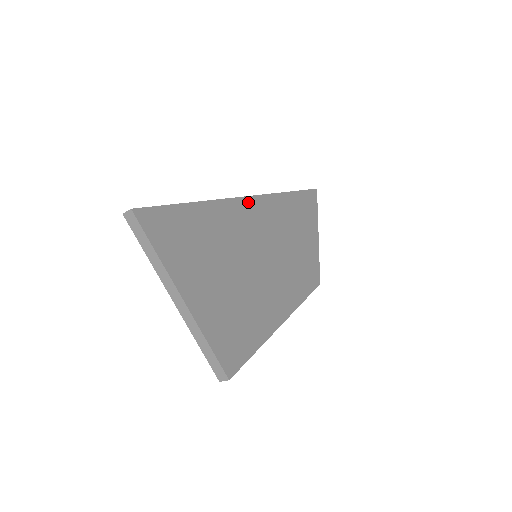
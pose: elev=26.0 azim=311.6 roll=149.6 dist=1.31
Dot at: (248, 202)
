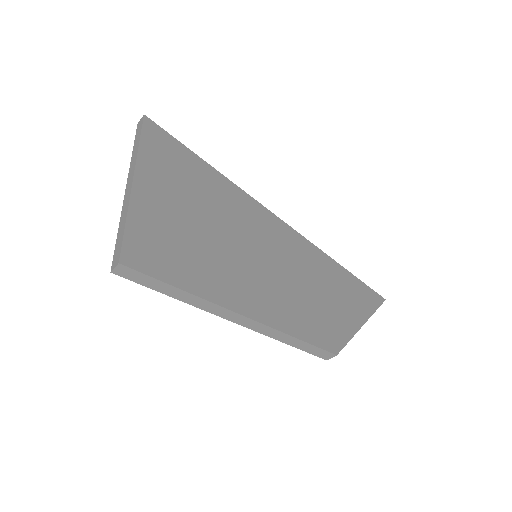
Dot at: (276, 220)
